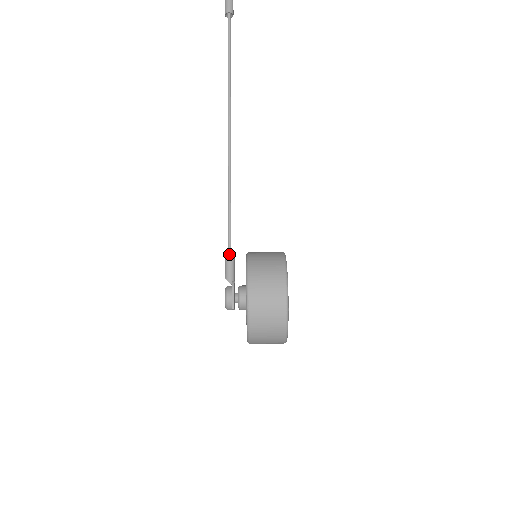
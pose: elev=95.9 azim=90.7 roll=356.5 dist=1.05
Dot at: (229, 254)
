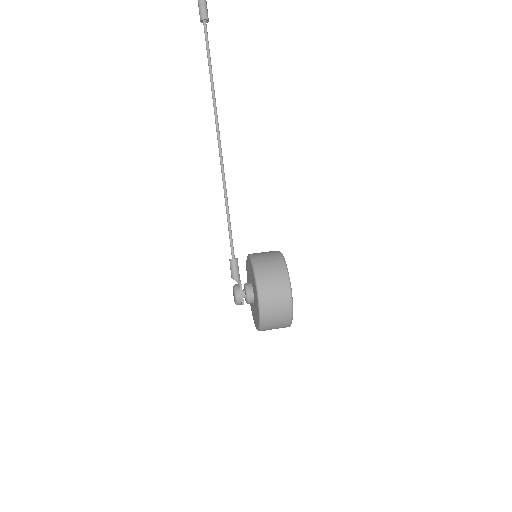
Dot at: (233, 257)
